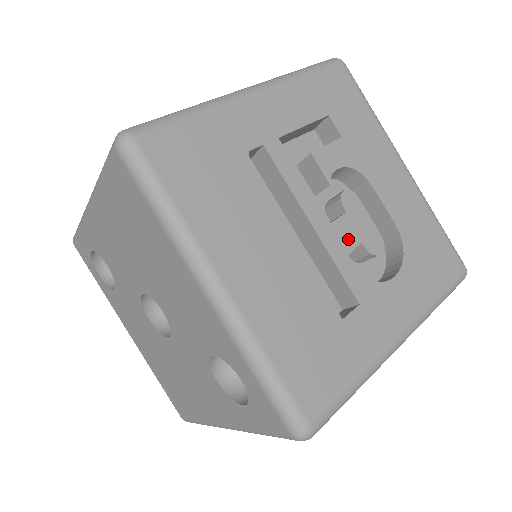
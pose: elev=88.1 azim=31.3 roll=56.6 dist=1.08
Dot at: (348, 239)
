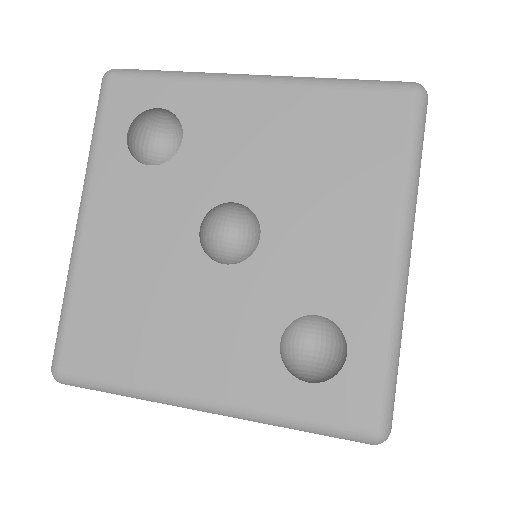
Dot at: occluded
